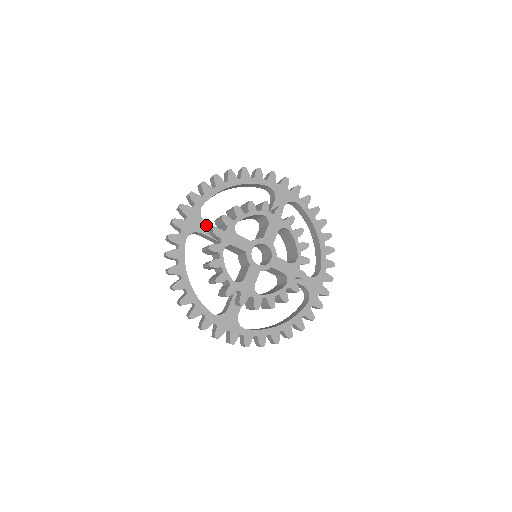
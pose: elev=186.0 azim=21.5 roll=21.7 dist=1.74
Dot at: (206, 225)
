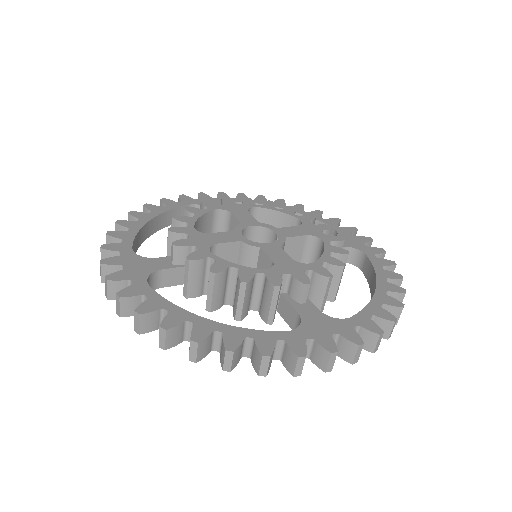
Dot at: (159, 260)
